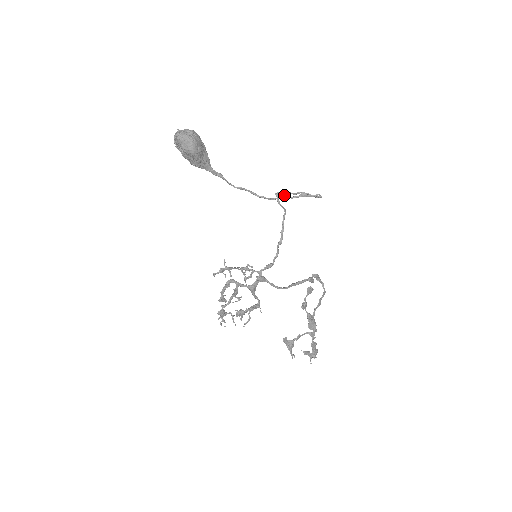
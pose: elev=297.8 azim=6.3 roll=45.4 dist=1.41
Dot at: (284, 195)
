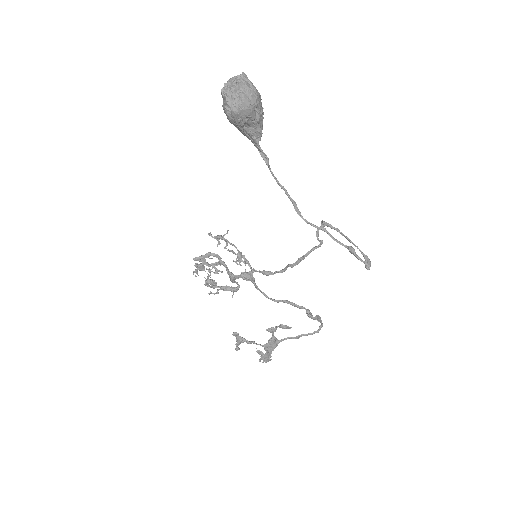
Dot at: occluded
